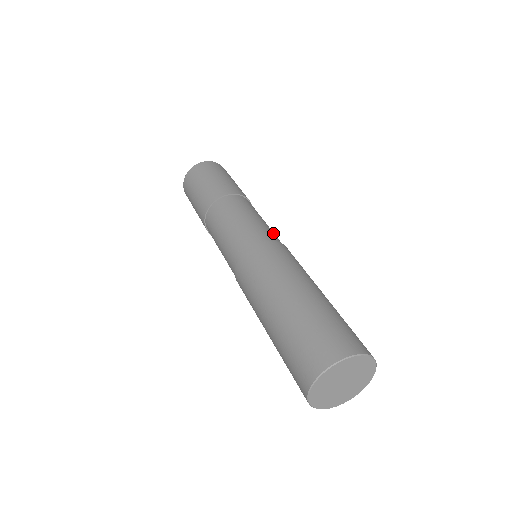
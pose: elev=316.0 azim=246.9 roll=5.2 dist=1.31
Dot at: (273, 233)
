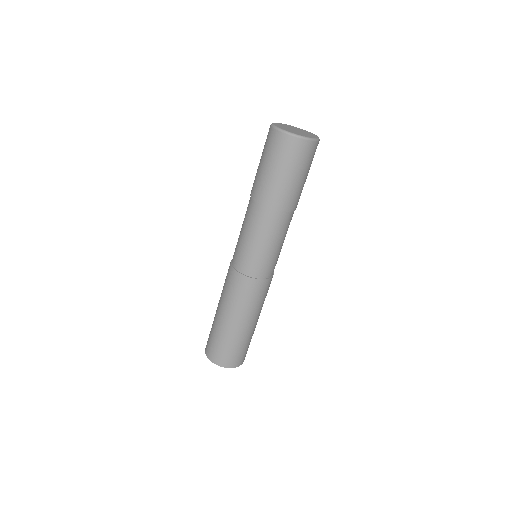
Dot at: (270, 264)
